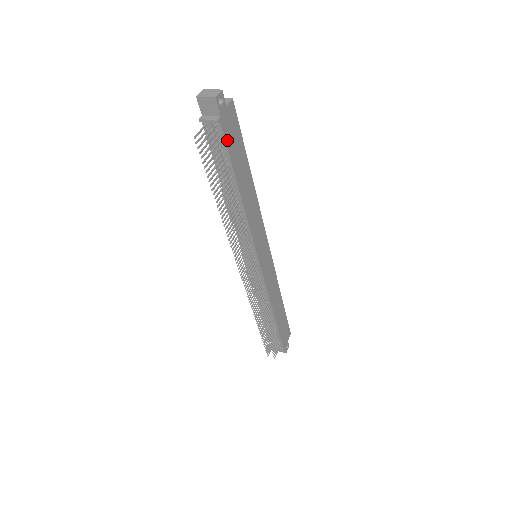
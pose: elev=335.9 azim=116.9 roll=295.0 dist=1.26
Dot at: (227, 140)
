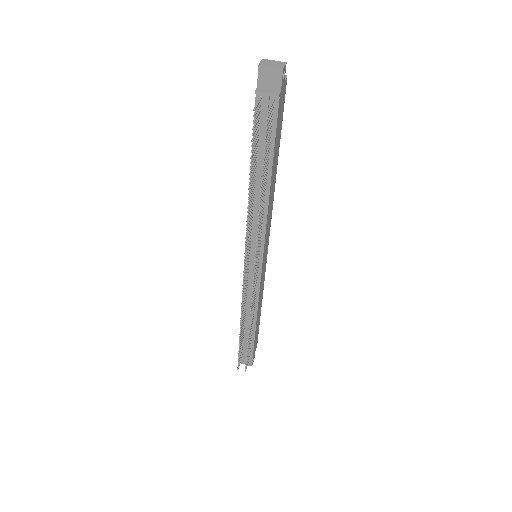
Dot at: (277, 120)
